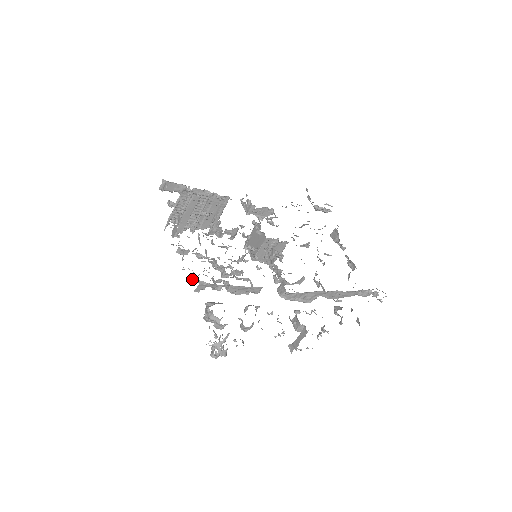
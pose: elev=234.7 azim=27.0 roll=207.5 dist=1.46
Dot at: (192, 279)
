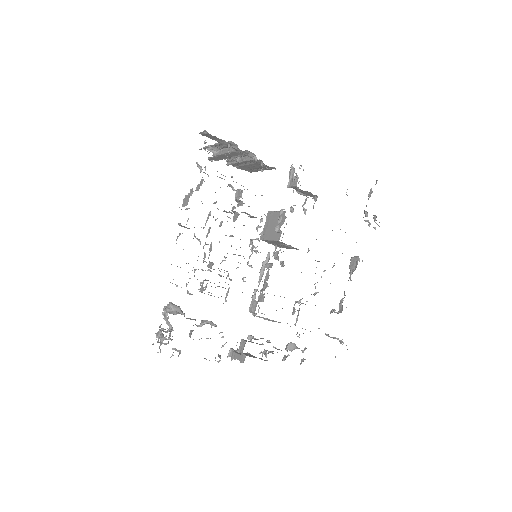
Dot at: occluded
